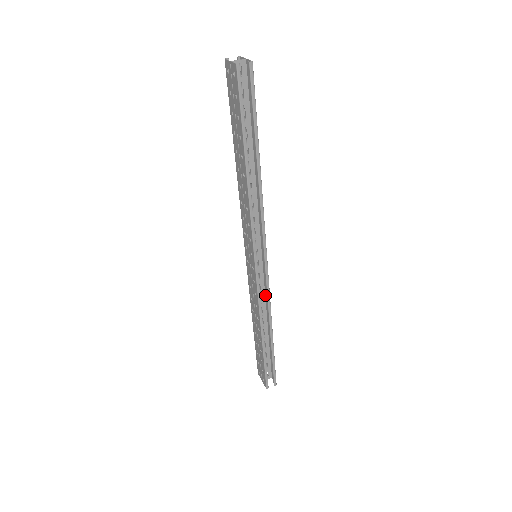
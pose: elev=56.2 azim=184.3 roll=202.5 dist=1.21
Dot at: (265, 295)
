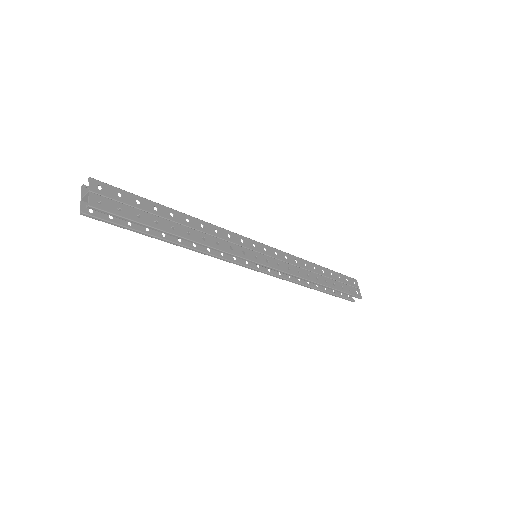
Dot at: (293, 266)
